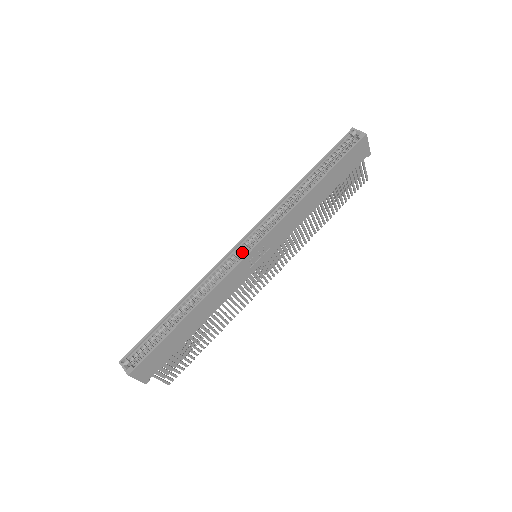
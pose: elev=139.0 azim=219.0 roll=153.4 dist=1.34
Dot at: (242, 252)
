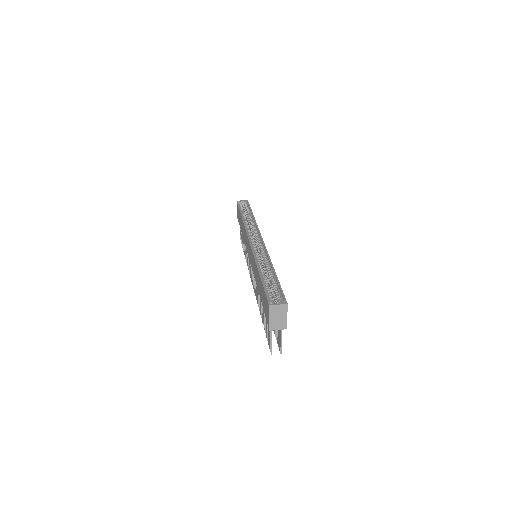
Dot at: occluded
